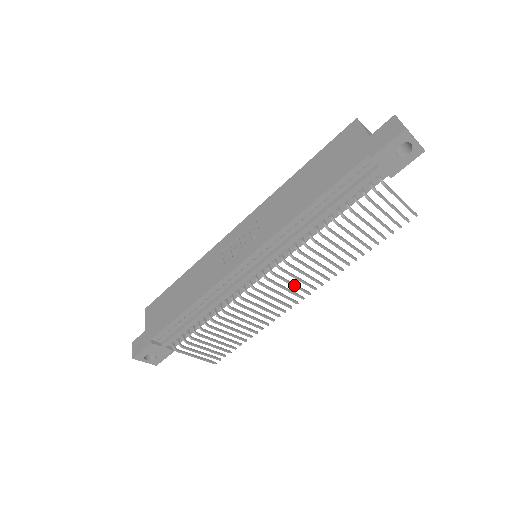
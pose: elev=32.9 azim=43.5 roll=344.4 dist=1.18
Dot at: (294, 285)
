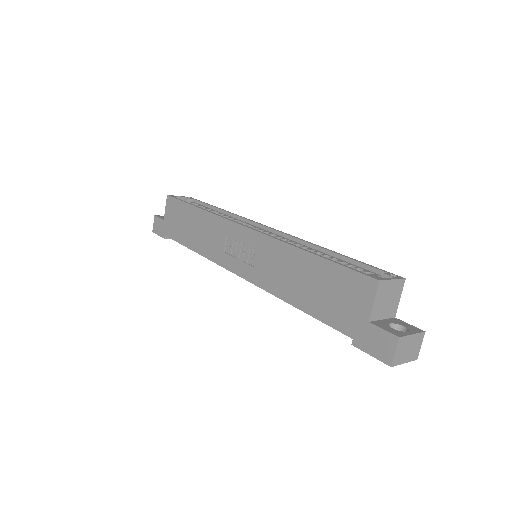
Dot at: occluded
